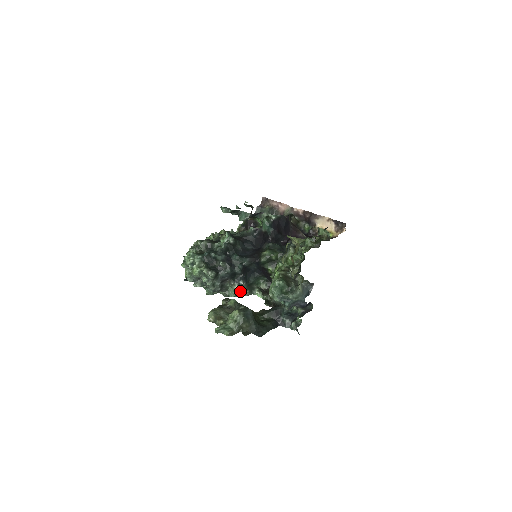
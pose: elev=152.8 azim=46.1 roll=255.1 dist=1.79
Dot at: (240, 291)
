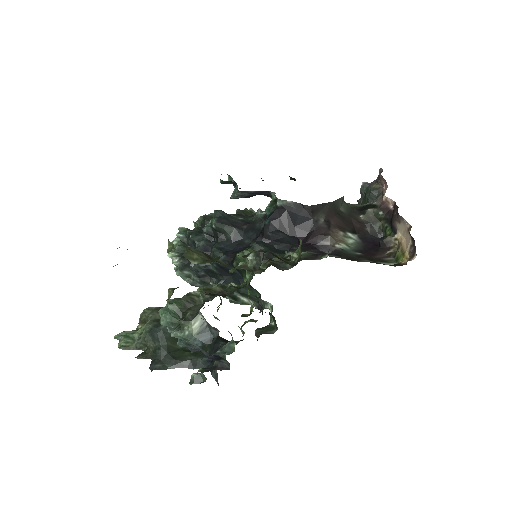
Dot at: (233, 298)
